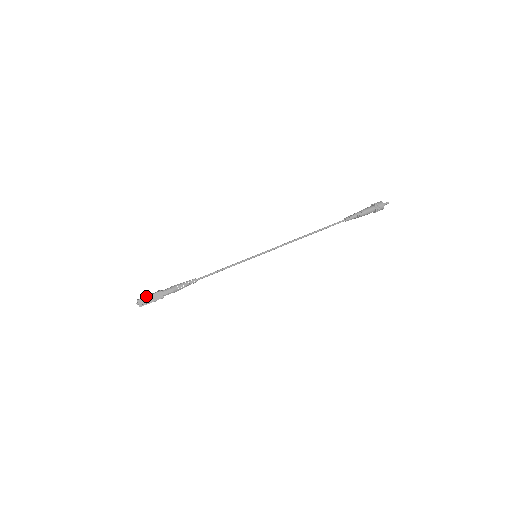
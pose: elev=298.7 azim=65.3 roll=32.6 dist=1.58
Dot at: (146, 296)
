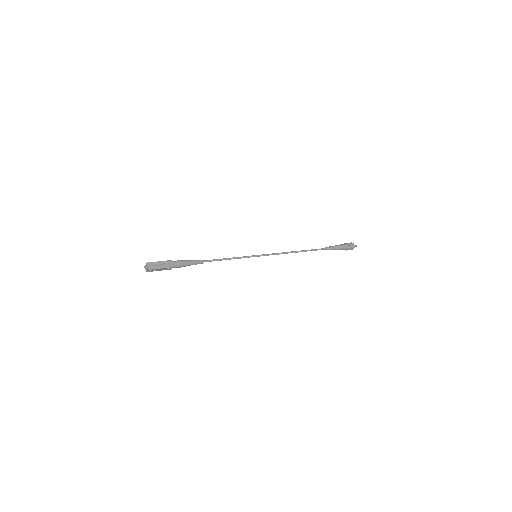
Dot at: occluded
